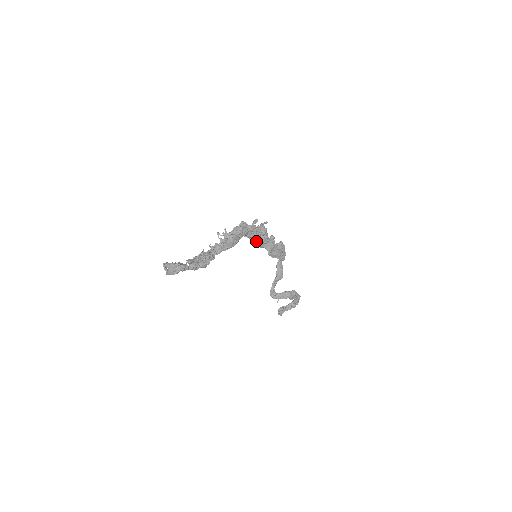
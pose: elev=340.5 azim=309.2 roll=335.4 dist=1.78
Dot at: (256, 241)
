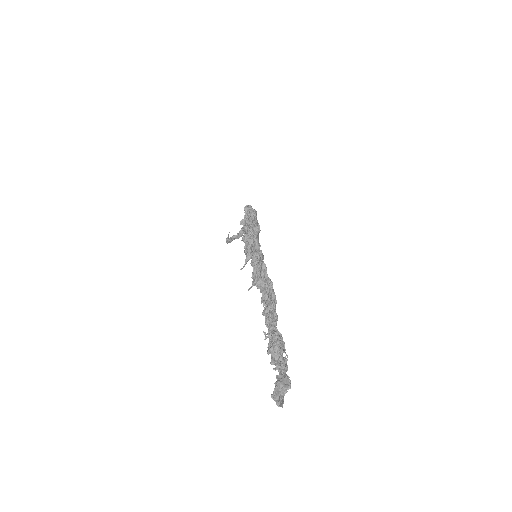
Dot at: occluded
